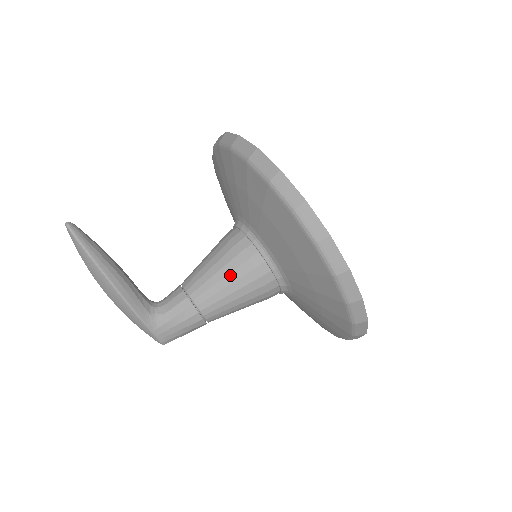
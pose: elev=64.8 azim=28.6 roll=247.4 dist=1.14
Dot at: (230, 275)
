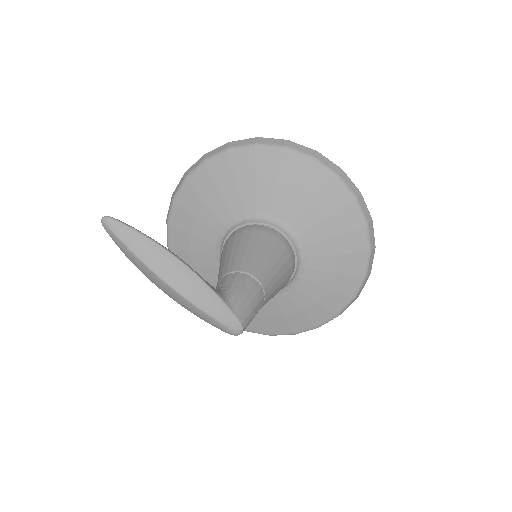
Dot at: (258, 245)
